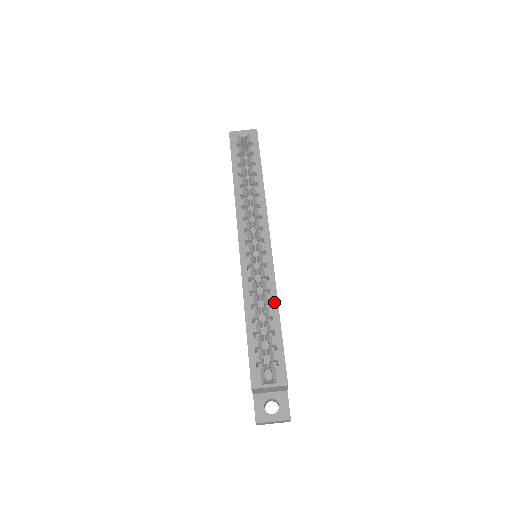
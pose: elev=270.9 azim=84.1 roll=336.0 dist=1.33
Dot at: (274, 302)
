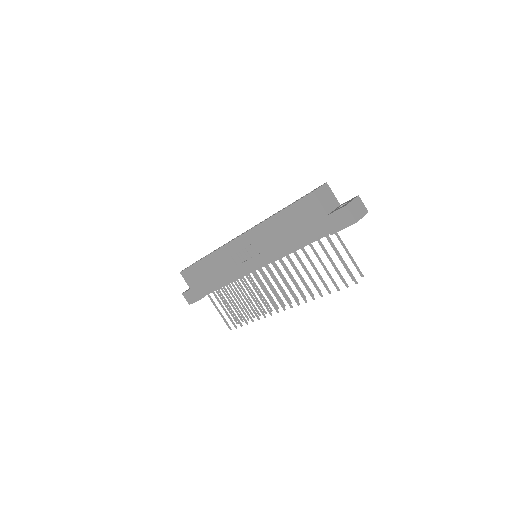
Dot at: occluded
